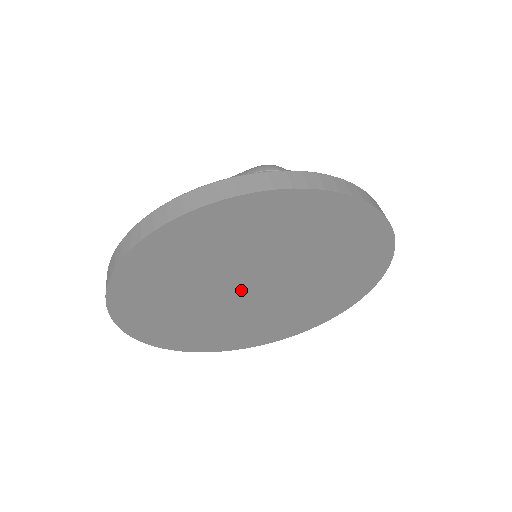
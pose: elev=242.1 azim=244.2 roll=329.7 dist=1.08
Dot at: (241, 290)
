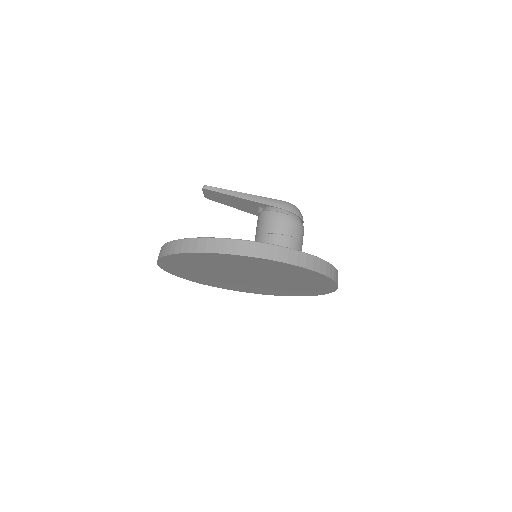
Dot at: (239, 275)
